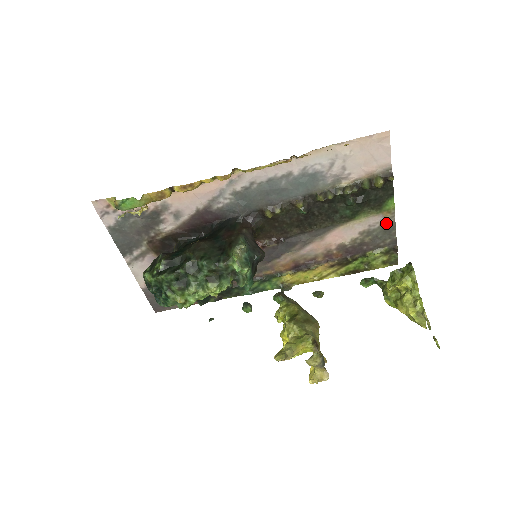
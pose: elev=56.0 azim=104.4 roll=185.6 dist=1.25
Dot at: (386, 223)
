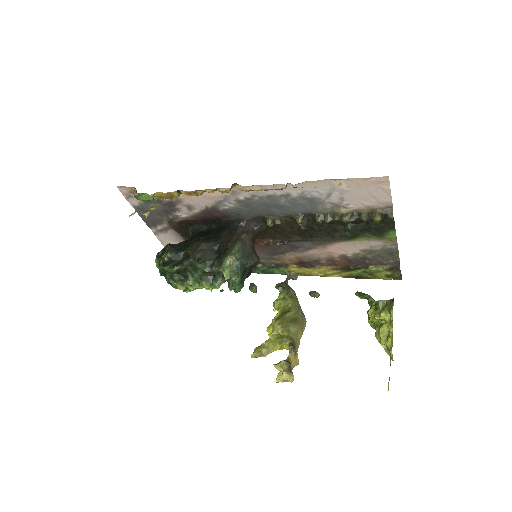
Dot at: (388, 247)
